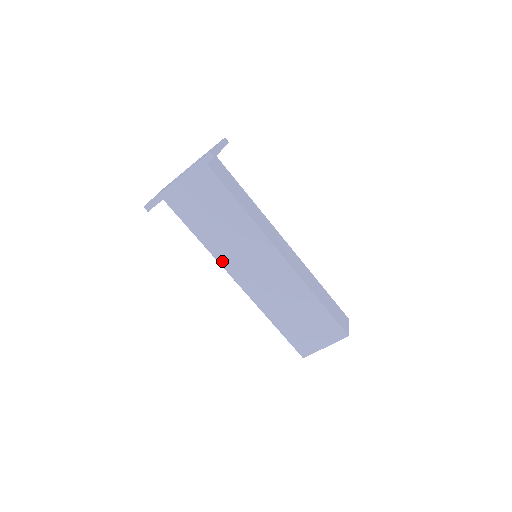
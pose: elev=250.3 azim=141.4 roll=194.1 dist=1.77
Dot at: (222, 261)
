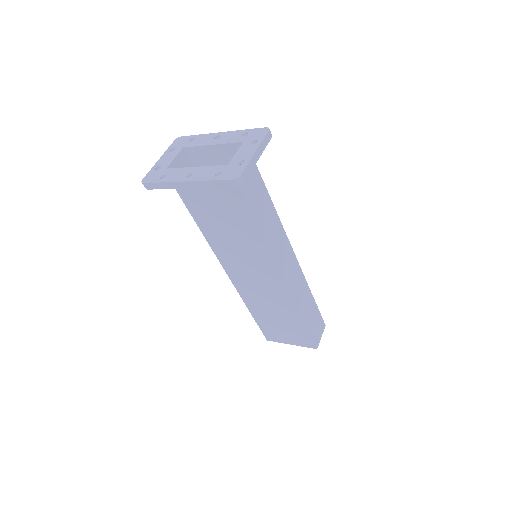
Dot at: (217, 252)
